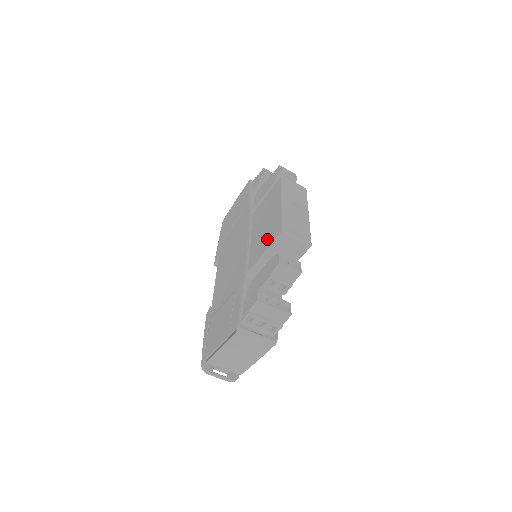
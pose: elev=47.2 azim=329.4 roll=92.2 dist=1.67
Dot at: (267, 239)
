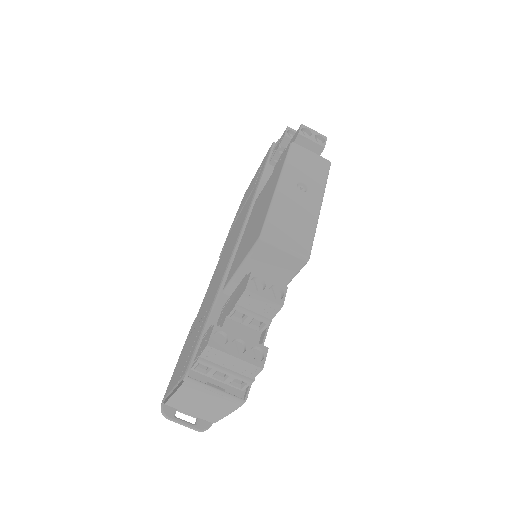
Dot at: (249, 243)
